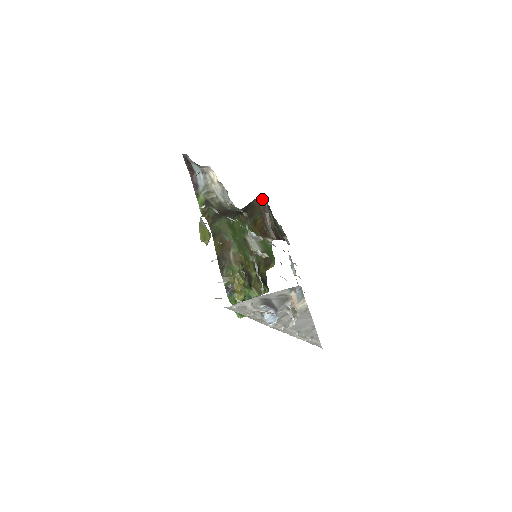
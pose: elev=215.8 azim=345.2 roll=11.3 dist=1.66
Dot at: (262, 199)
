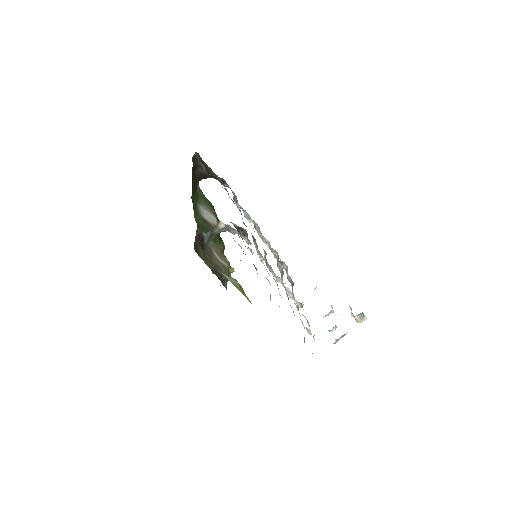
Dot at: (193, 155)
